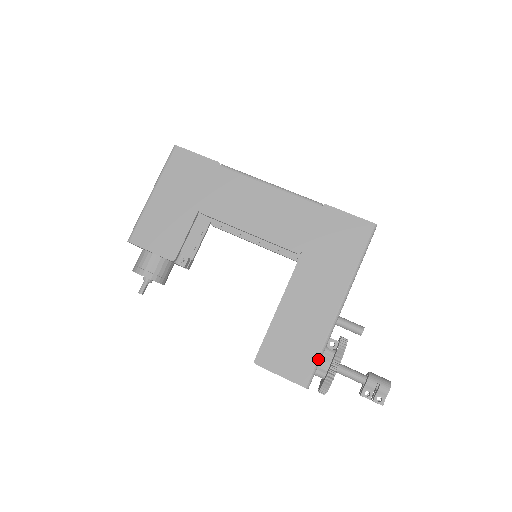
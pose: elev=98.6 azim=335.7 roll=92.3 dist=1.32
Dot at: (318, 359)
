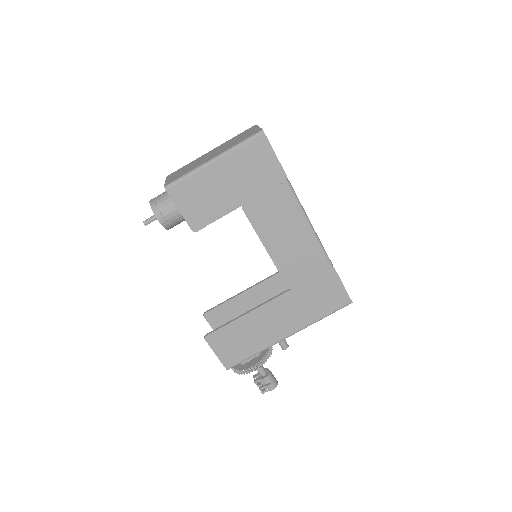
Dot at: (248, 358)
